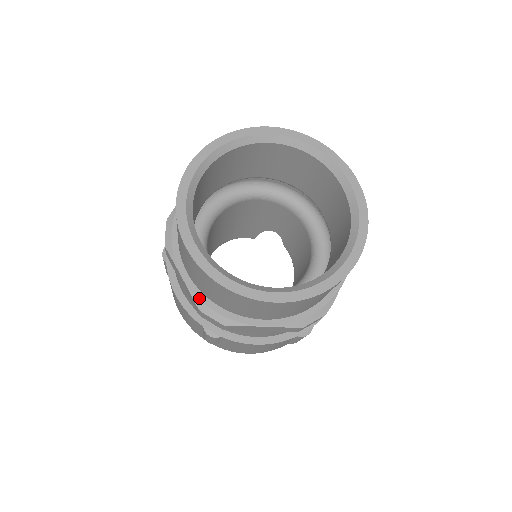
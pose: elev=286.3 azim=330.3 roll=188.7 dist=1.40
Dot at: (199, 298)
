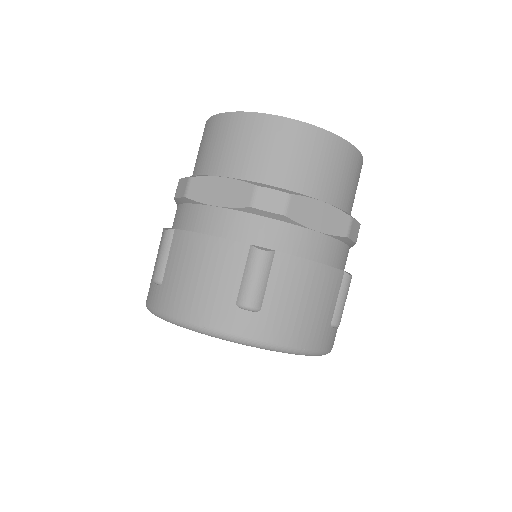
Dot at: (251, 181)
